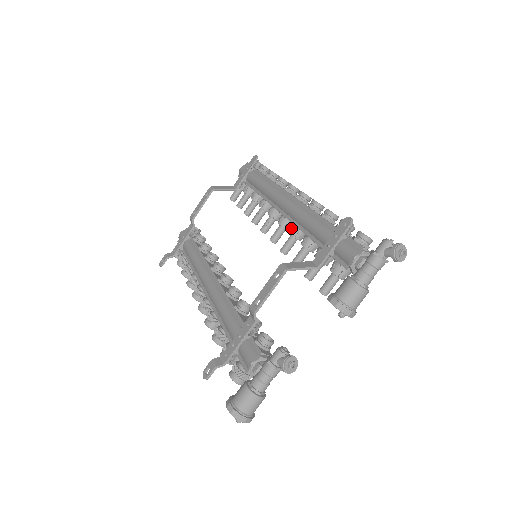
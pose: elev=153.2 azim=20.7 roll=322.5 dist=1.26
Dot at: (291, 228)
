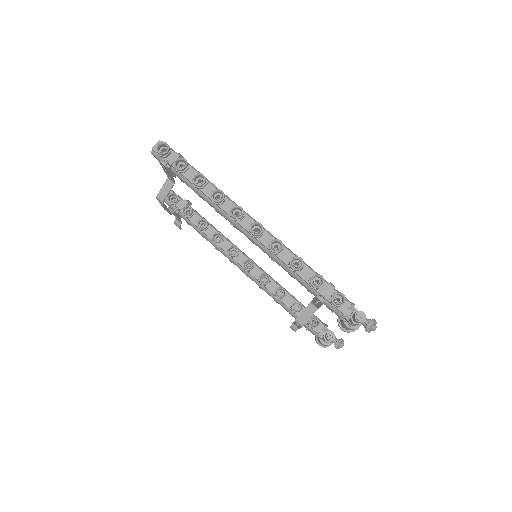
Dot at: occluded
